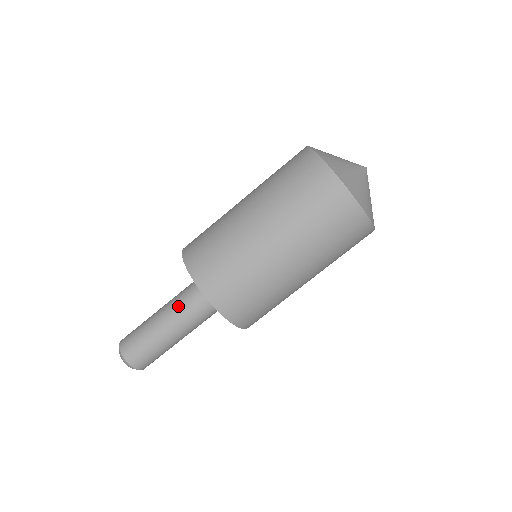
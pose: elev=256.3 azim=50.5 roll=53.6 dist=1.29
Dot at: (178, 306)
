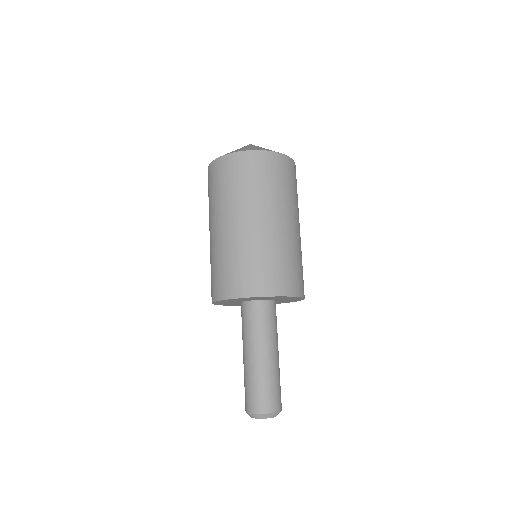
Dot at: (259, 336)
